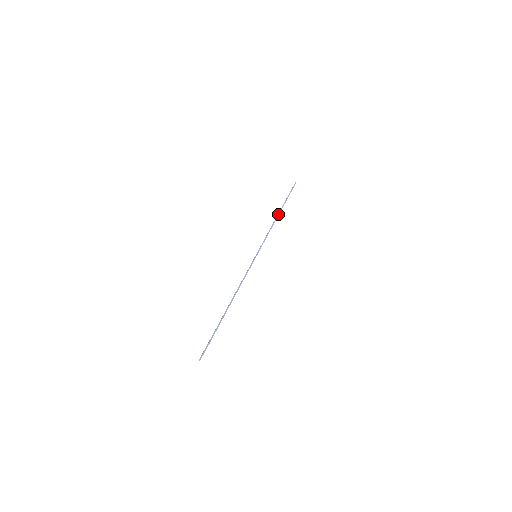
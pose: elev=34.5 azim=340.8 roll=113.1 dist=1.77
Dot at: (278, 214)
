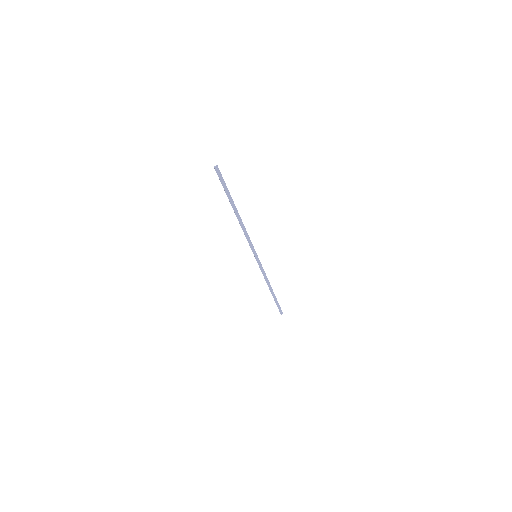
Dot at: occluded
